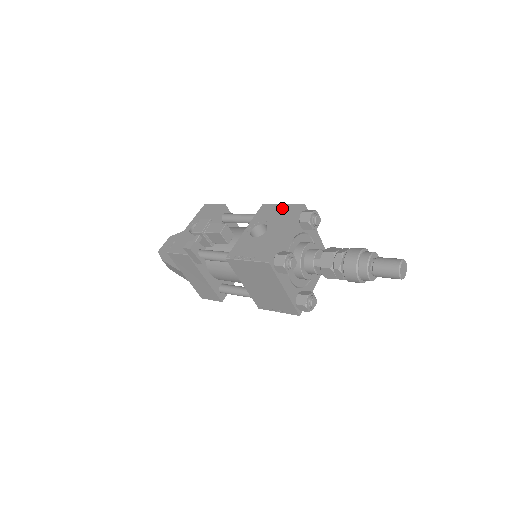
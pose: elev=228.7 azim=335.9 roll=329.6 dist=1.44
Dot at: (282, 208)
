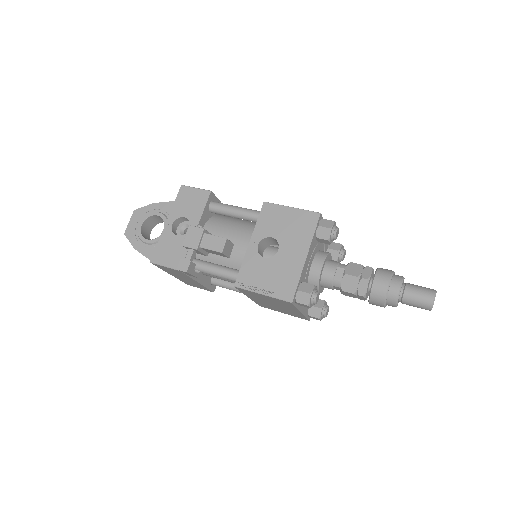
Dot at: (292, 215)
